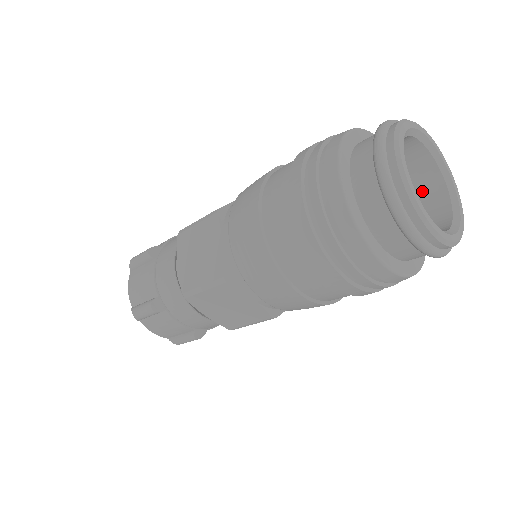
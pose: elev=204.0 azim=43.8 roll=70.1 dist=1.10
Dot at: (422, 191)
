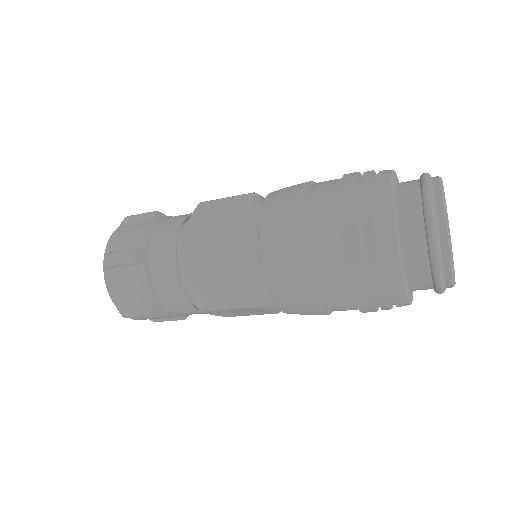
Dot at: occluded
